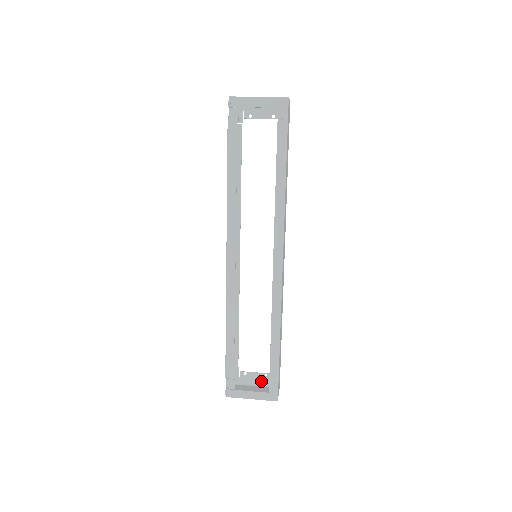
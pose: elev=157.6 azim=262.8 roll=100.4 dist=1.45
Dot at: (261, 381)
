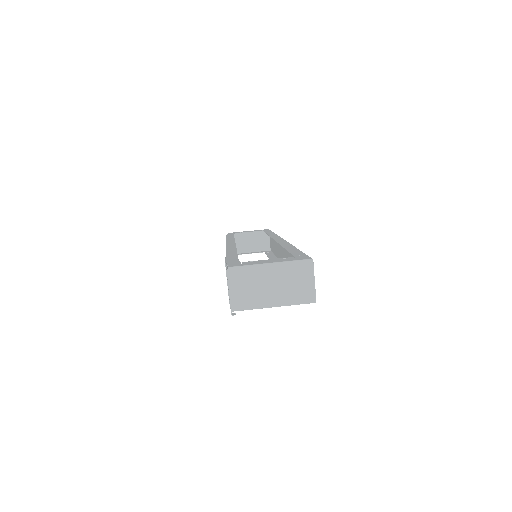
Dot at: occluded
